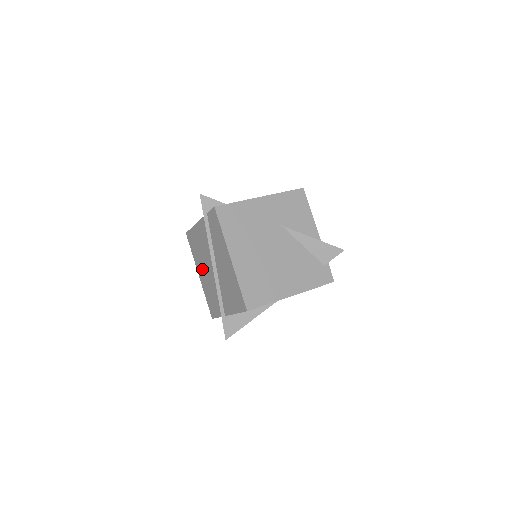
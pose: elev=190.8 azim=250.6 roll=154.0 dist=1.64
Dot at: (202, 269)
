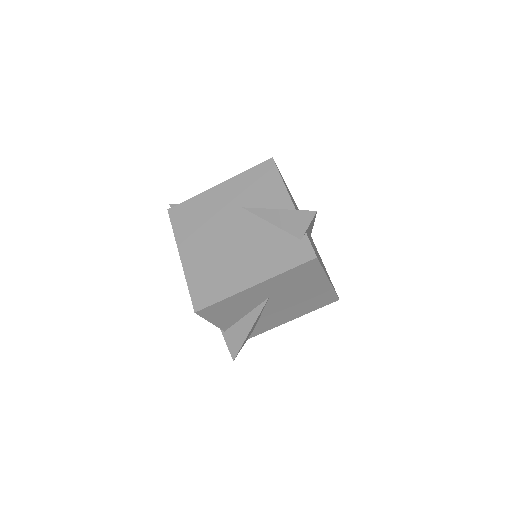
Dot at: occluded
